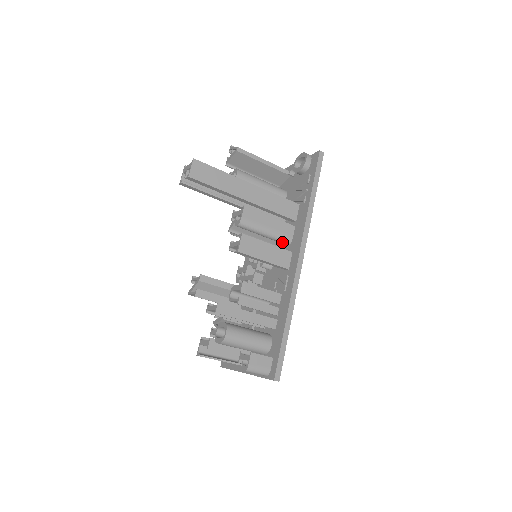
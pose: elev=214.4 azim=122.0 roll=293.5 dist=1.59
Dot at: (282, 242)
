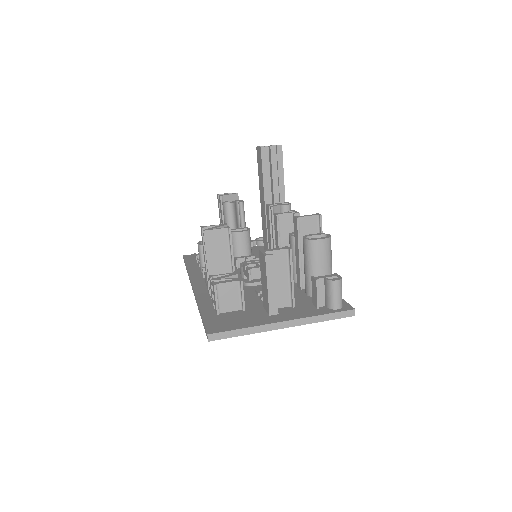
Dot at: occluded
